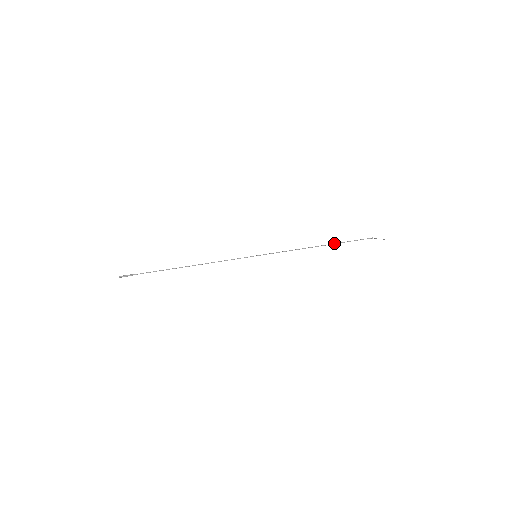
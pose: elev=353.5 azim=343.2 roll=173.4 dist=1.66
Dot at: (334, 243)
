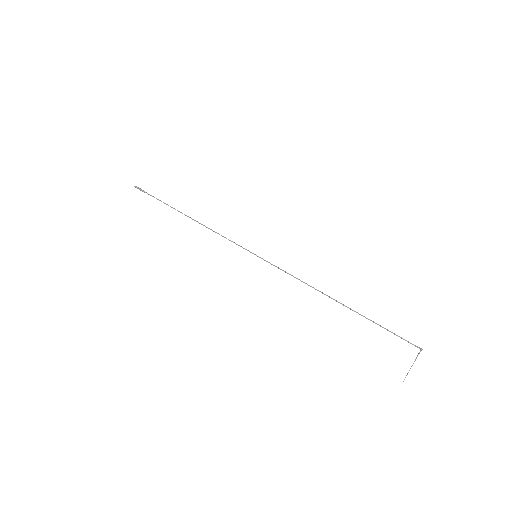
Dot at: occluded
